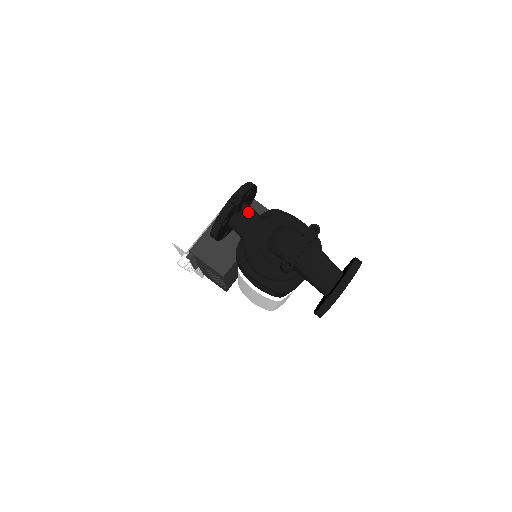
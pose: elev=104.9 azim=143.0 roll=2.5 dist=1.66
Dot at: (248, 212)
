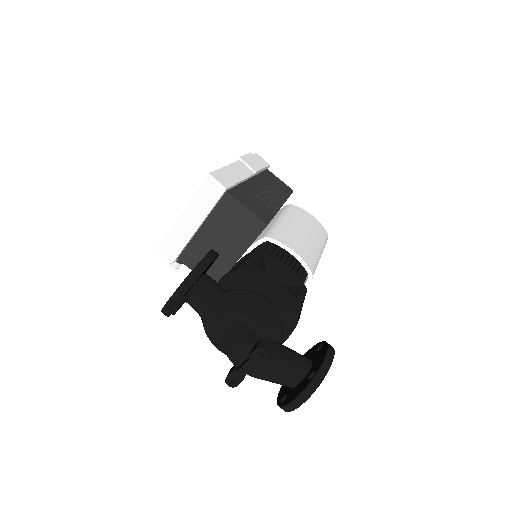
Dot at: (199, 297)
